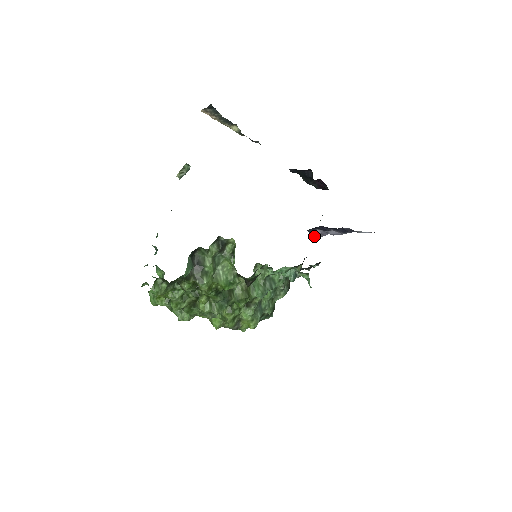
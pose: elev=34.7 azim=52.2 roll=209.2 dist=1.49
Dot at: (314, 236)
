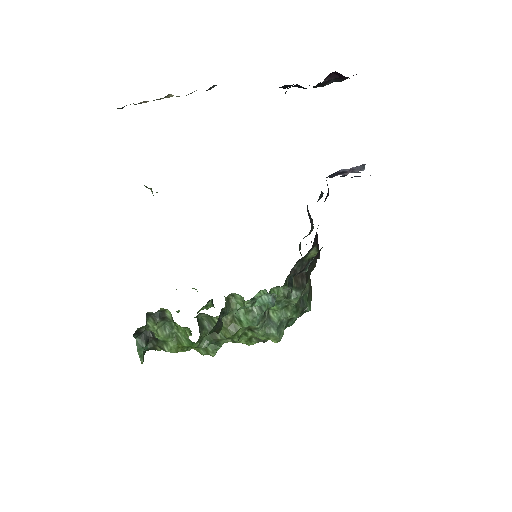
Dot at: (349, 172)
